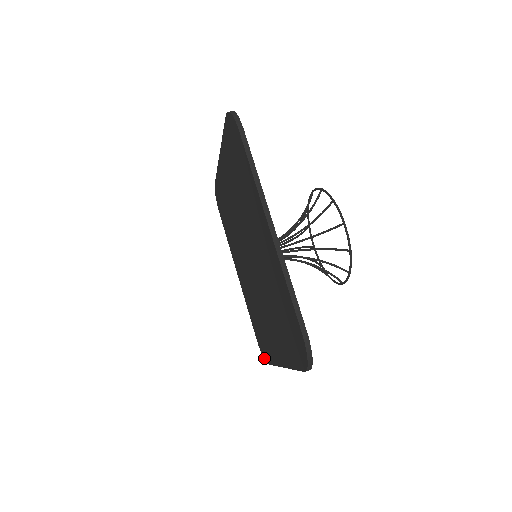
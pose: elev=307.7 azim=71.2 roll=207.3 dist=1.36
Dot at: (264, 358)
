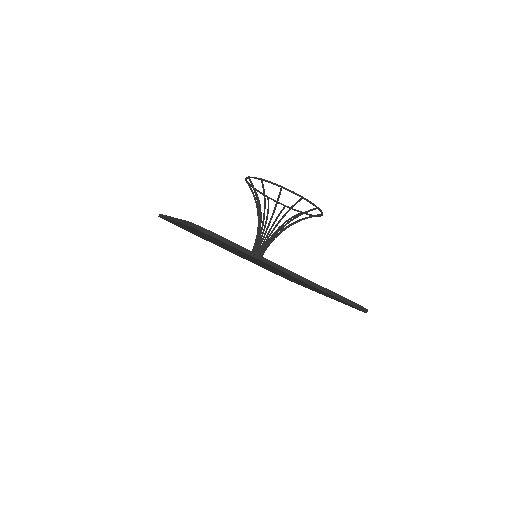
Dot at: occluded
